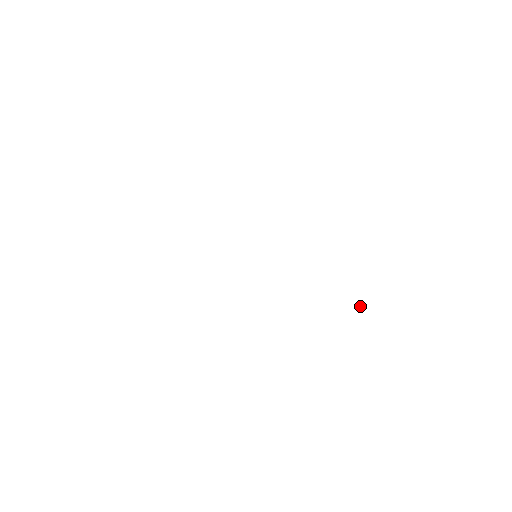
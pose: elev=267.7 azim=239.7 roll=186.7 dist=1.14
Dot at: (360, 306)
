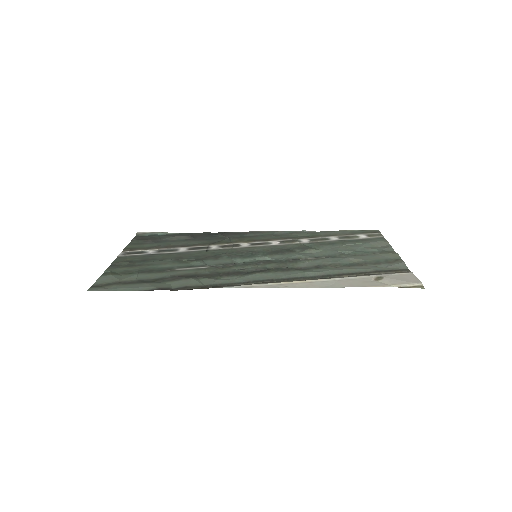
Dot at: (303, 231)
